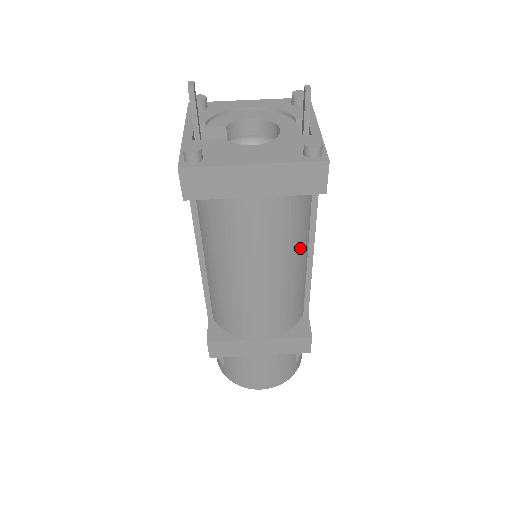
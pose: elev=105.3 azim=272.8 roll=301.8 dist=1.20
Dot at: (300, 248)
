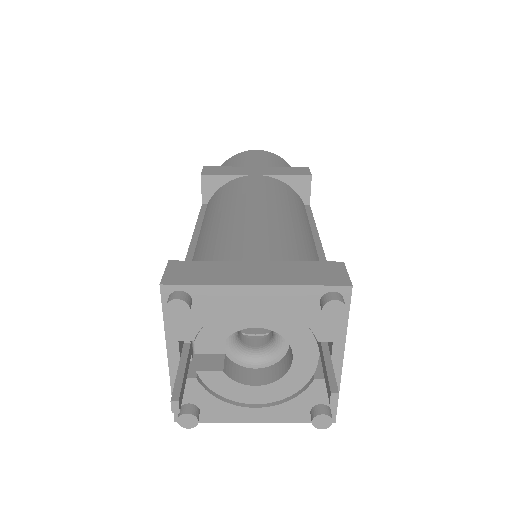
Dot at: occluded
